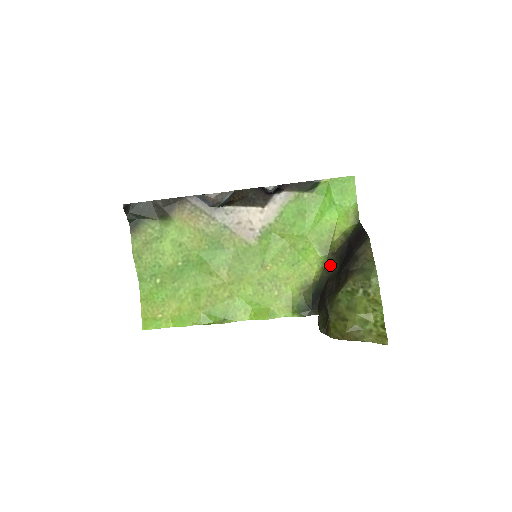
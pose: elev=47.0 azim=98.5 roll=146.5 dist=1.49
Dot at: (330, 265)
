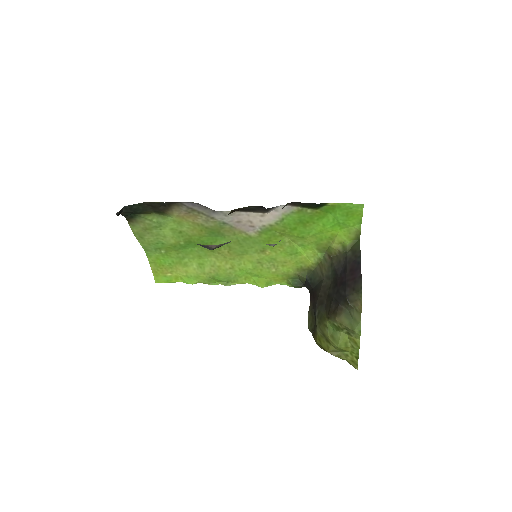
Dot at: (325, 268)
